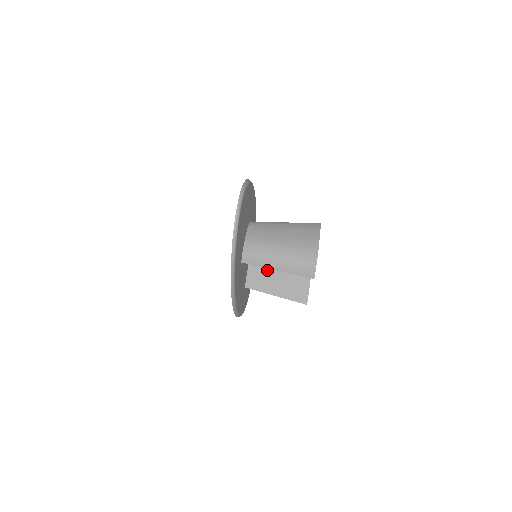
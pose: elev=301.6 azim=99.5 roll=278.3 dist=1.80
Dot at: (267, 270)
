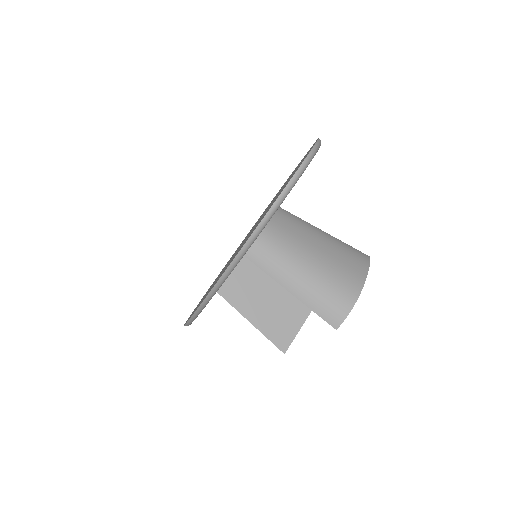
Dot at: (255, 282)
